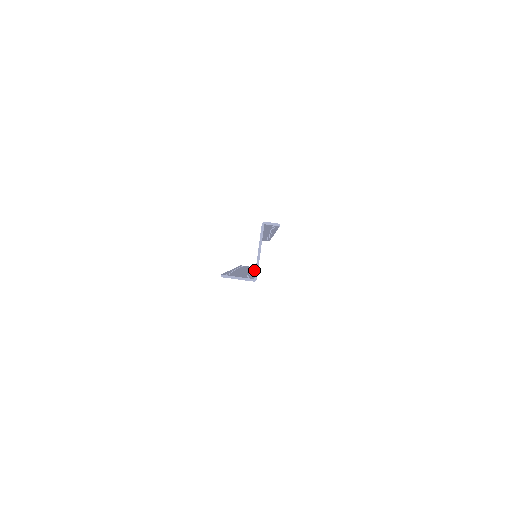
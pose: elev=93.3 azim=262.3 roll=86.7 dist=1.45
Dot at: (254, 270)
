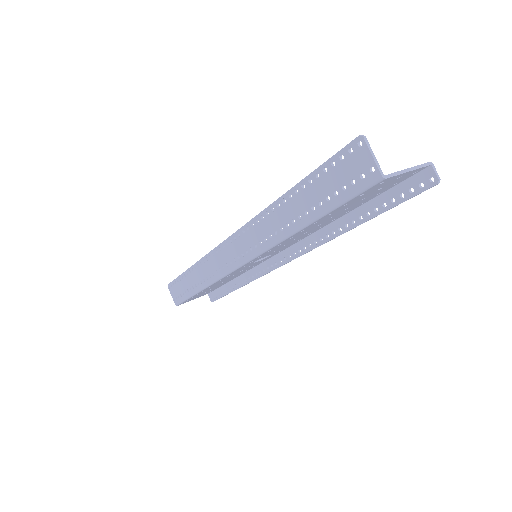
Dot at: (230, 268)
